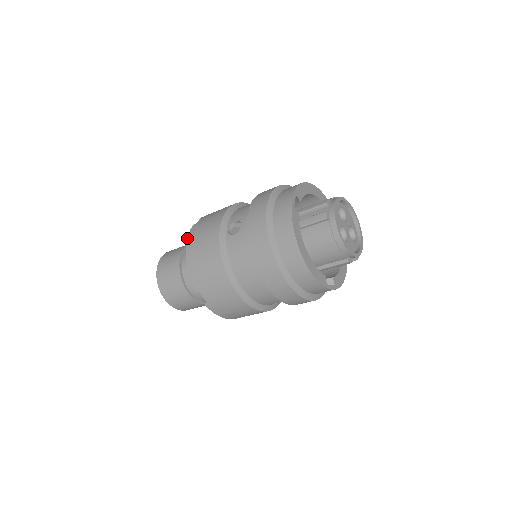
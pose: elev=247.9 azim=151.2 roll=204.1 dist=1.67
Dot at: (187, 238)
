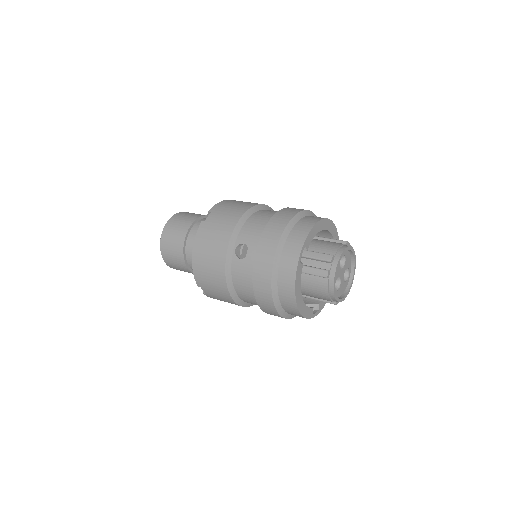
Dot at: (195, 238)
